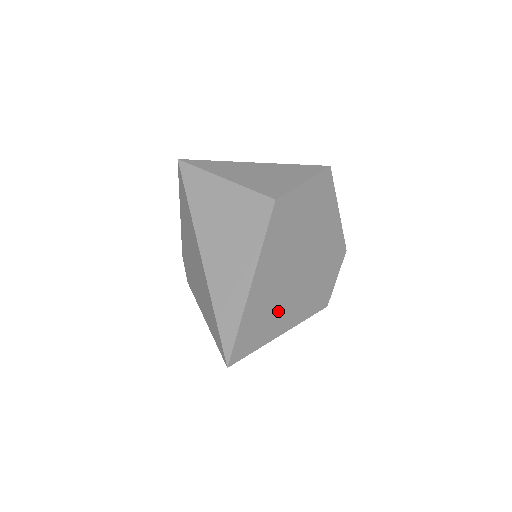
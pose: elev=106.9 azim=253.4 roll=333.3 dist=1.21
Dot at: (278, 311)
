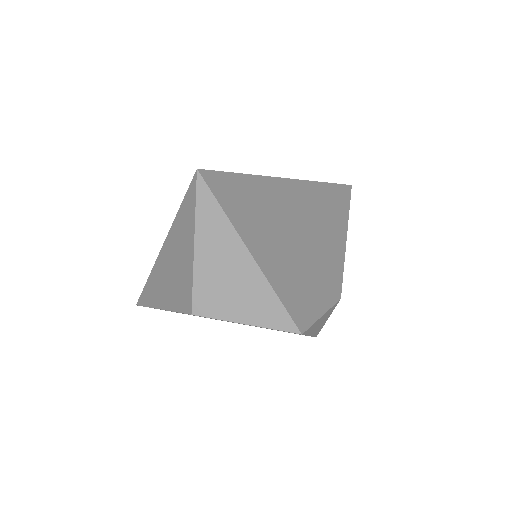
Dot at: occluded
